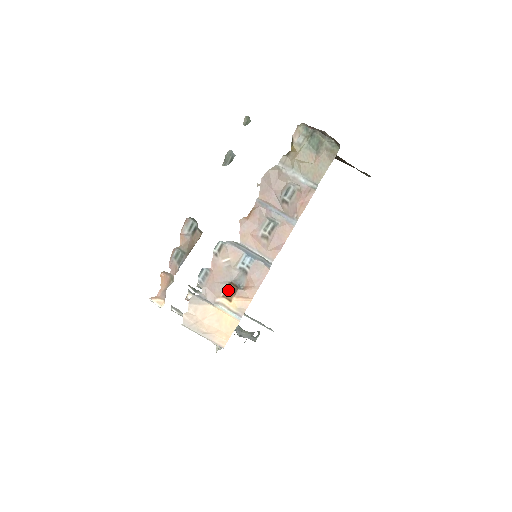
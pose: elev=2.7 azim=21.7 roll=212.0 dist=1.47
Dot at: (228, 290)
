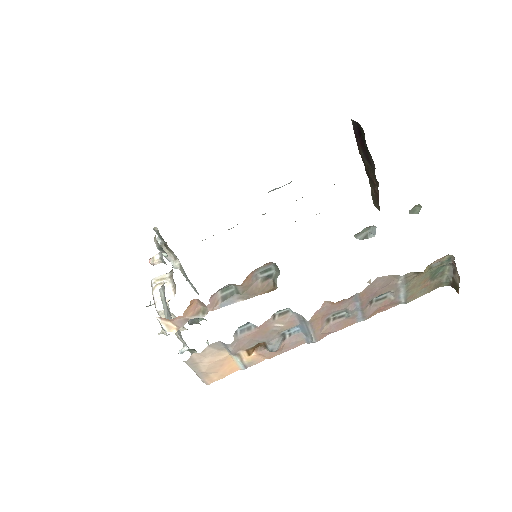
Dot at: (255, 346)
